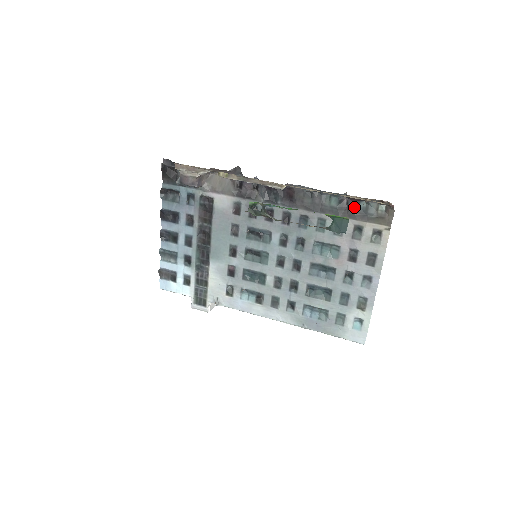
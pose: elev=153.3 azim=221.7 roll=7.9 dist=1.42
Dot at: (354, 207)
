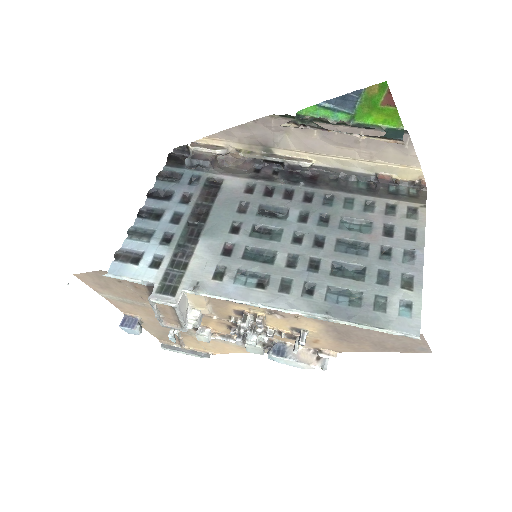
Dot at: (384, 189)
